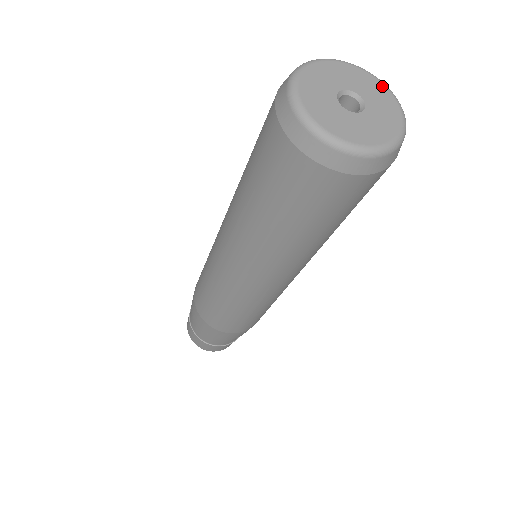
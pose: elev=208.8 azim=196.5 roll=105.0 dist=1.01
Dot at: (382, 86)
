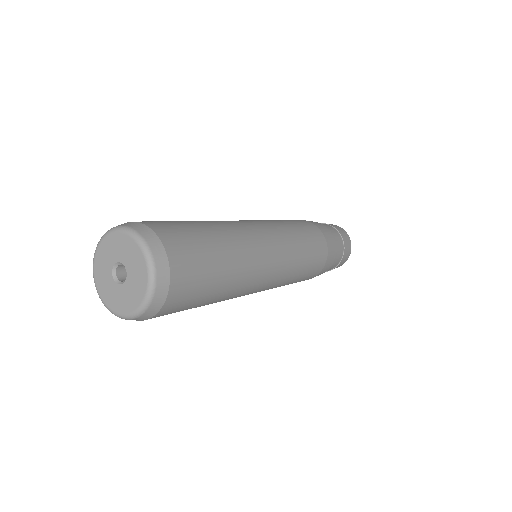
Dot at: (138, 250)
